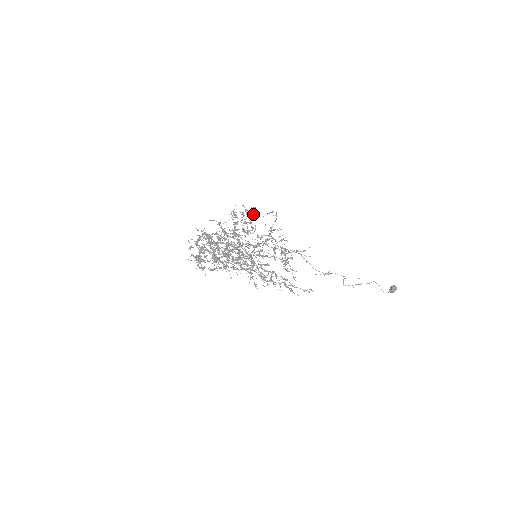
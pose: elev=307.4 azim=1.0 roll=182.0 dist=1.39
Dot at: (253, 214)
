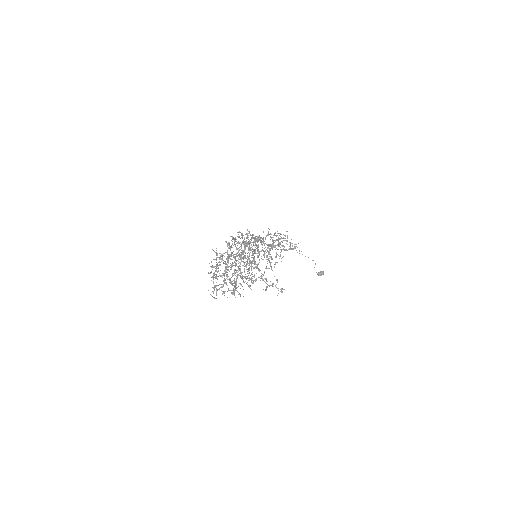
Dot at: occluded
